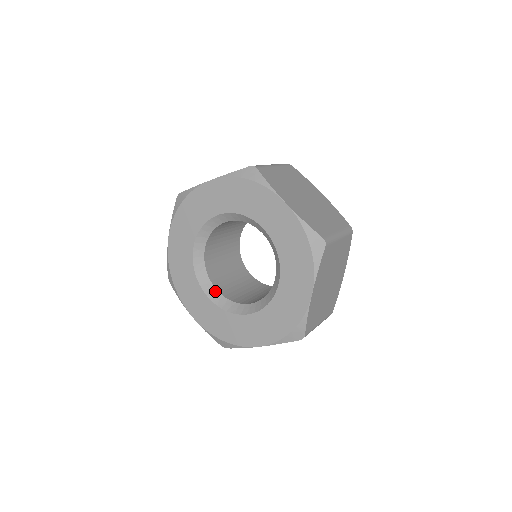
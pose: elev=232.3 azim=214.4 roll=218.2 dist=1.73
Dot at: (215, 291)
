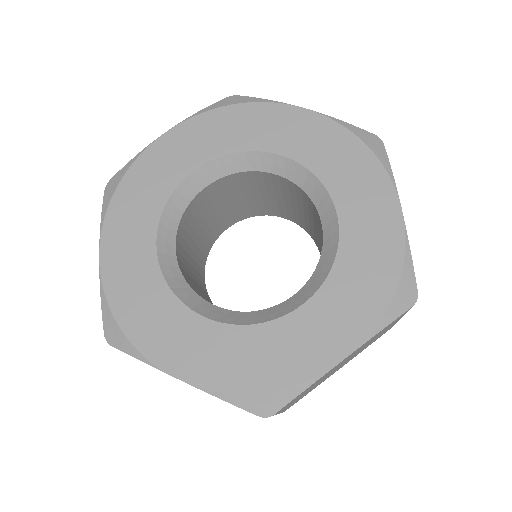
Dot at: (172, 249)
